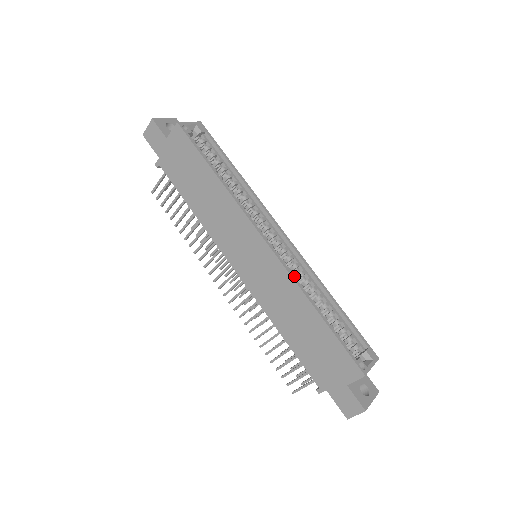
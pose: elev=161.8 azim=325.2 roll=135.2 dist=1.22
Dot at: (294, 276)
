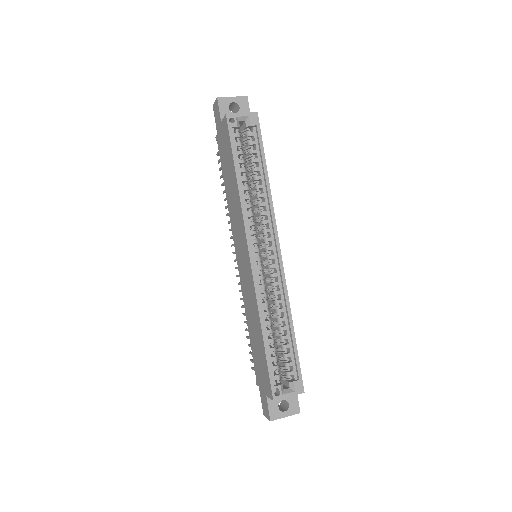
Dot at: (259, 295)
